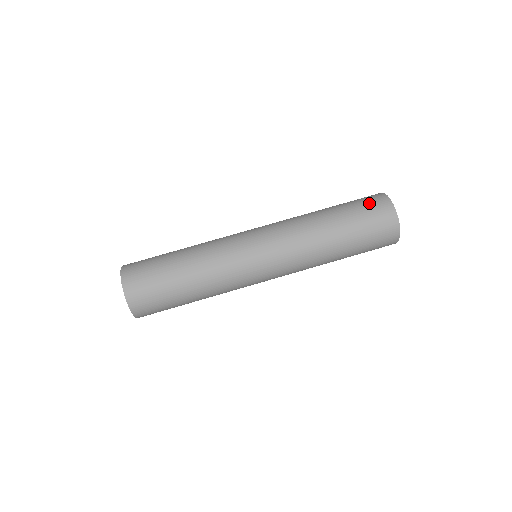
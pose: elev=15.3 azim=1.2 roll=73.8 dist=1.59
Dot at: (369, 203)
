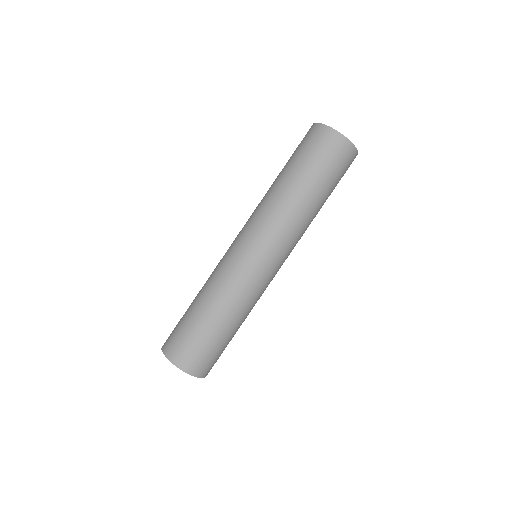
Dot at: occluded
